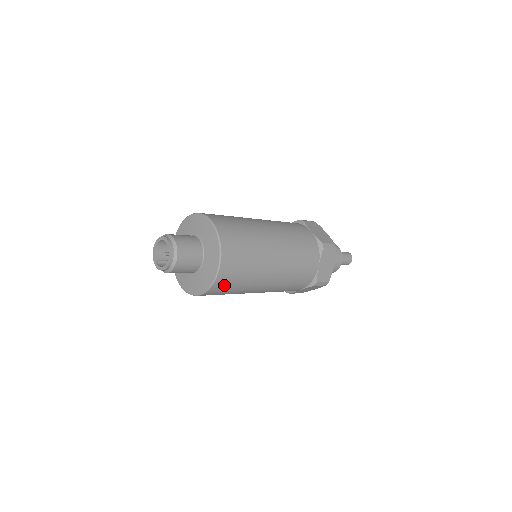
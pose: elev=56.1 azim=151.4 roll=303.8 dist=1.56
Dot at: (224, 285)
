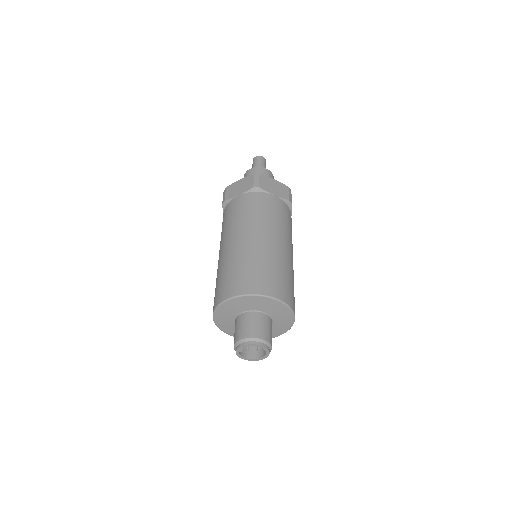
Dot at: occluded
